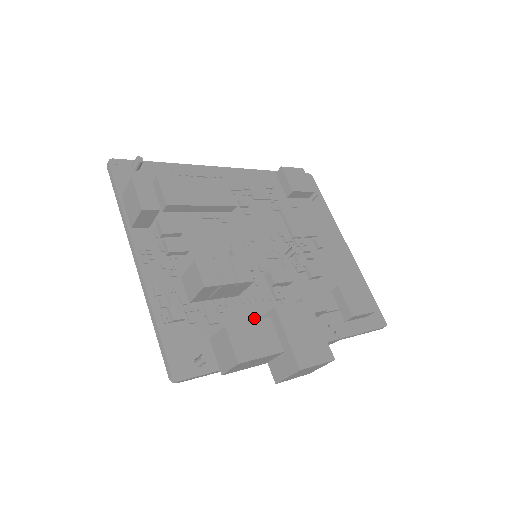
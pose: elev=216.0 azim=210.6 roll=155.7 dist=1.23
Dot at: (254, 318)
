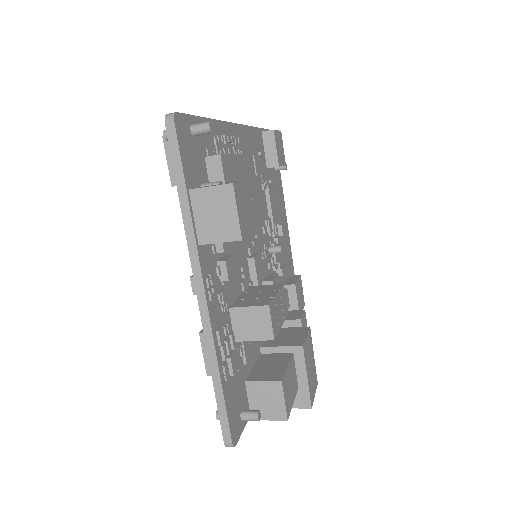
Dot at: occluded
